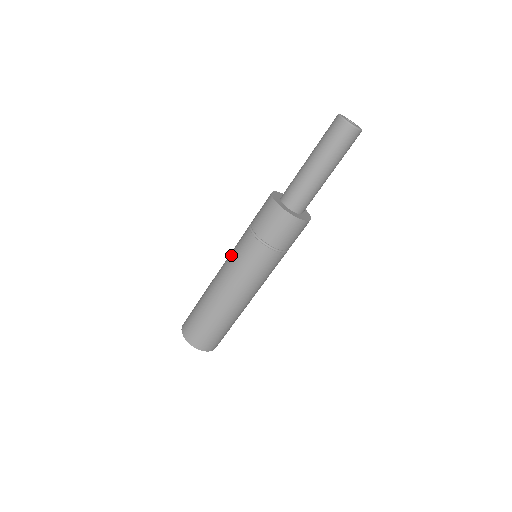
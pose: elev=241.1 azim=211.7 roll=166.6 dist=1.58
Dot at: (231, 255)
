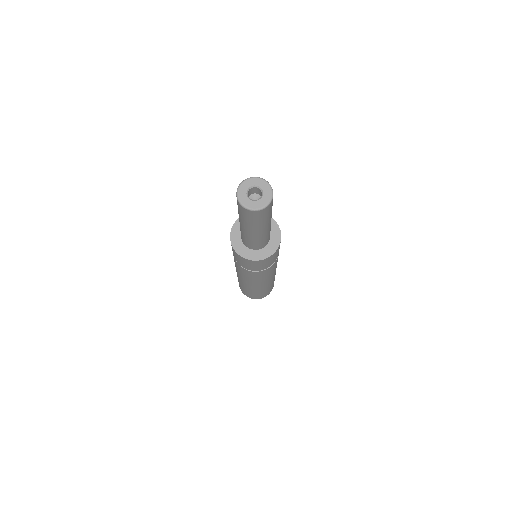
Dot at: (236, 268)
